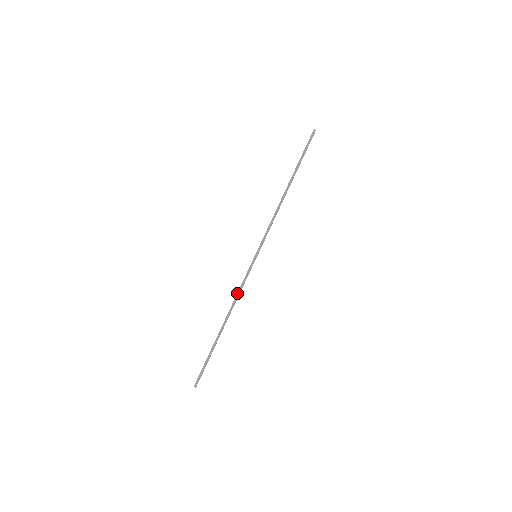
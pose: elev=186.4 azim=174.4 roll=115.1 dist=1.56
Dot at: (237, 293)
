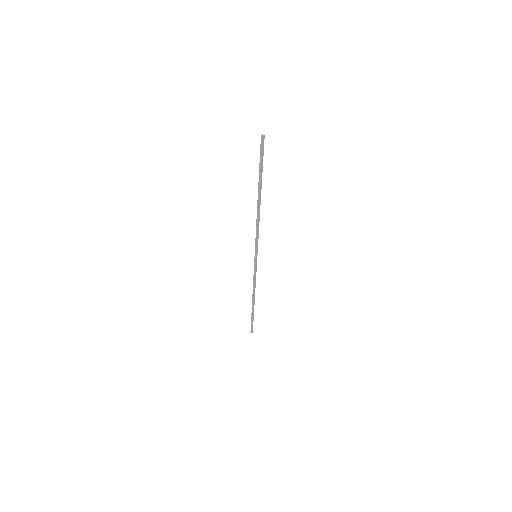
Dot at: (253, 282)
